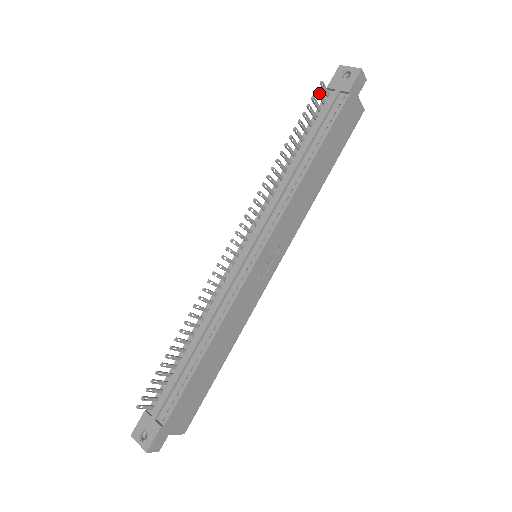
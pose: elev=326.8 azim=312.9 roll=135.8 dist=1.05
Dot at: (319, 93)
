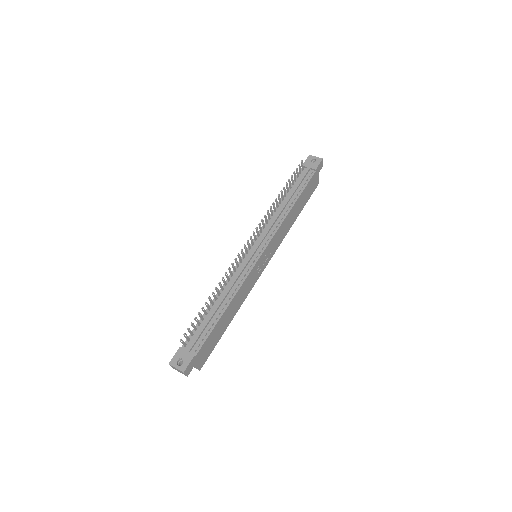
Dot at: (300, 167)
